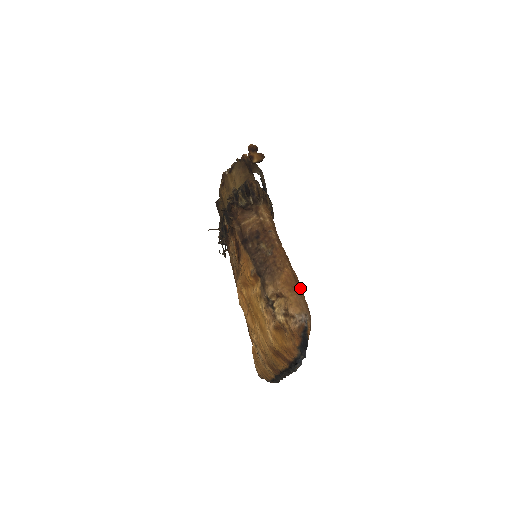
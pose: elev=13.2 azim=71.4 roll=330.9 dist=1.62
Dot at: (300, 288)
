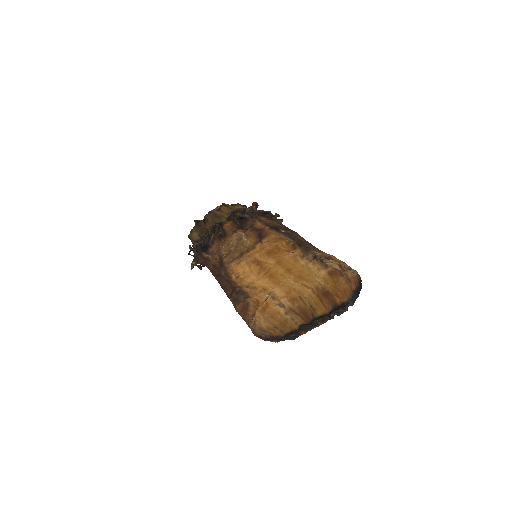
Dot at: occluded
